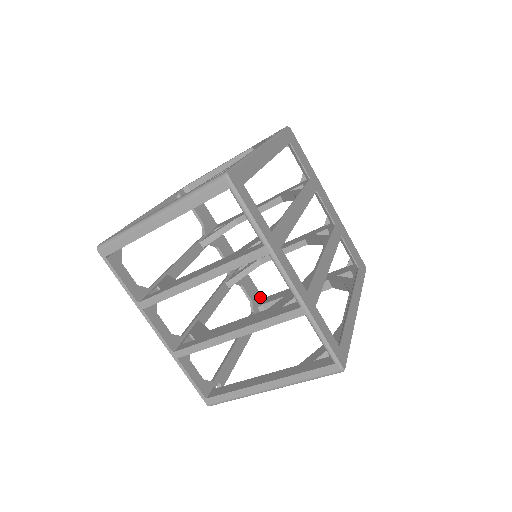
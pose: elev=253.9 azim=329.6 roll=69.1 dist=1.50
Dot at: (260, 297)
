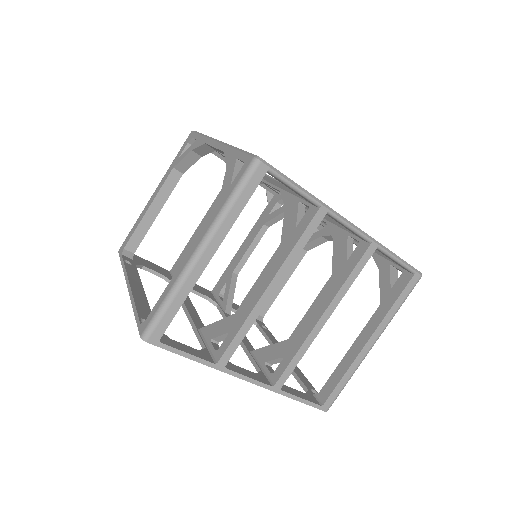
Dot at: occluded
